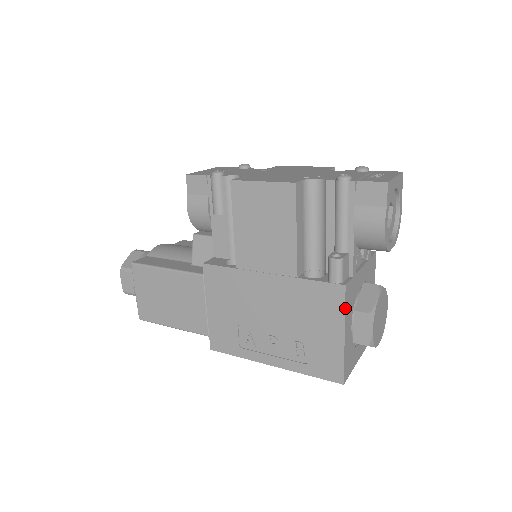
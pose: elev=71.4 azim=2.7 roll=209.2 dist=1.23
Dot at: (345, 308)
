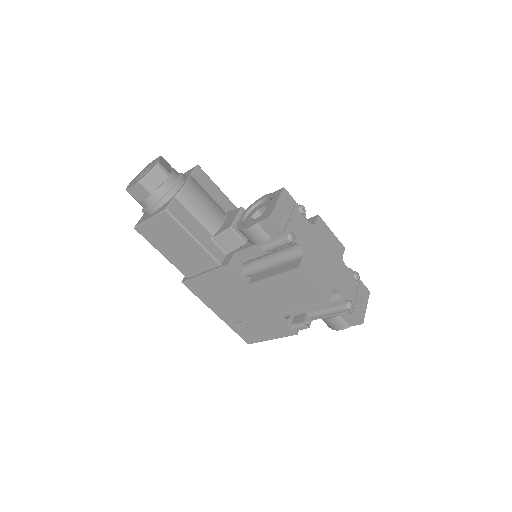
Dot at: (286, 336)
